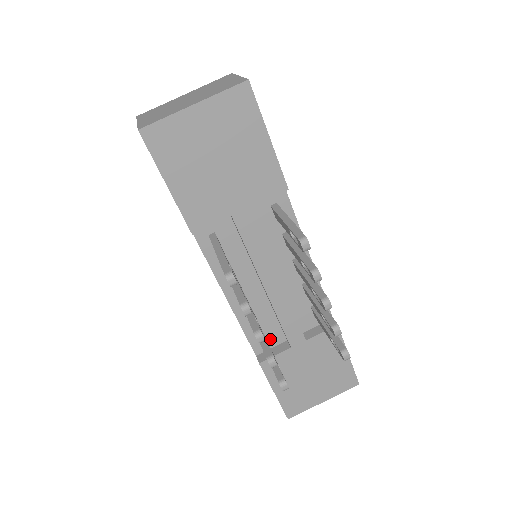
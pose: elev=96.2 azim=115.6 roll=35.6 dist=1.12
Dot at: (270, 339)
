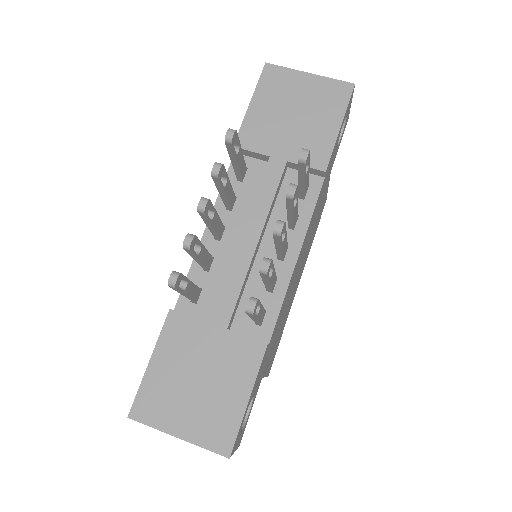
Dot at: (200, 305)
